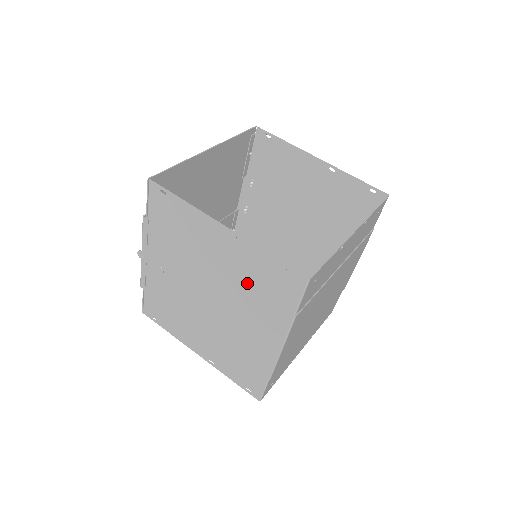
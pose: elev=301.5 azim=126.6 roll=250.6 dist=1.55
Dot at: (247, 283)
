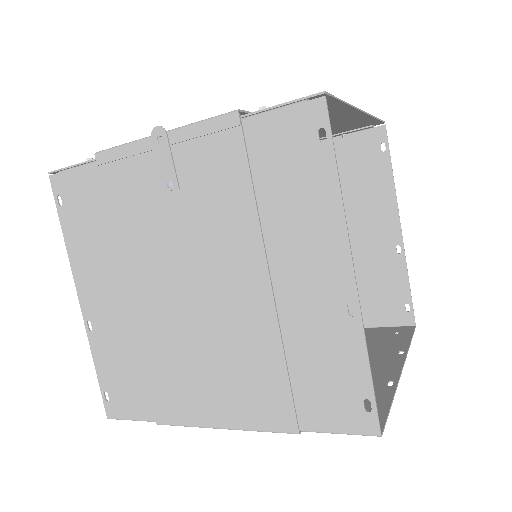
Dot at: (286, 344)
